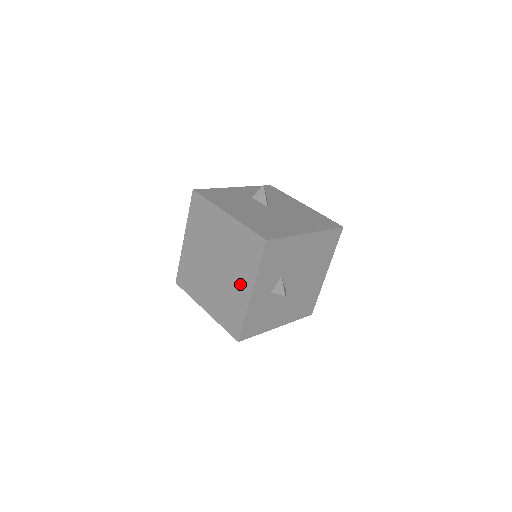
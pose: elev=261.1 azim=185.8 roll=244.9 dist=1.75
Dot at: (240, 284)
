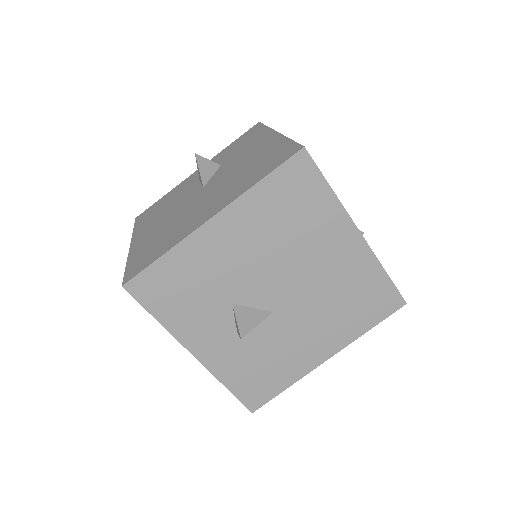
Dot at: occluded
